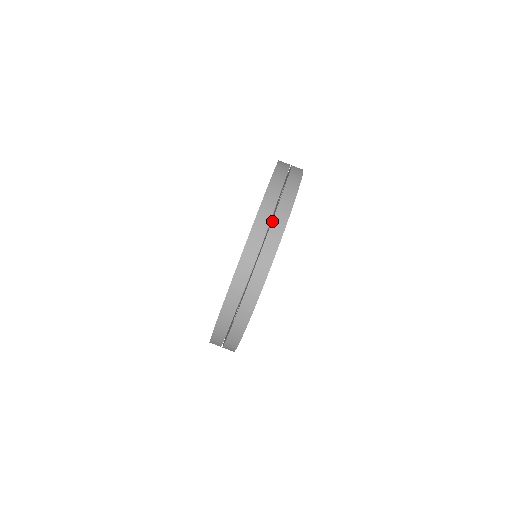
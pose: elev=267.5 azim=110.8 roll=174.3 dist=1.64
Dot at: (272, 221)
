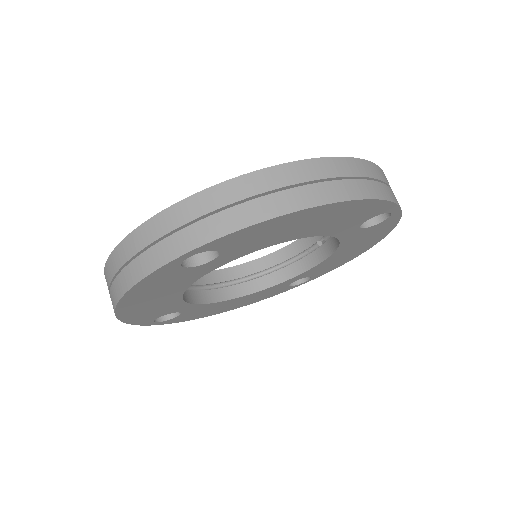
Dot at: (358, 179)
